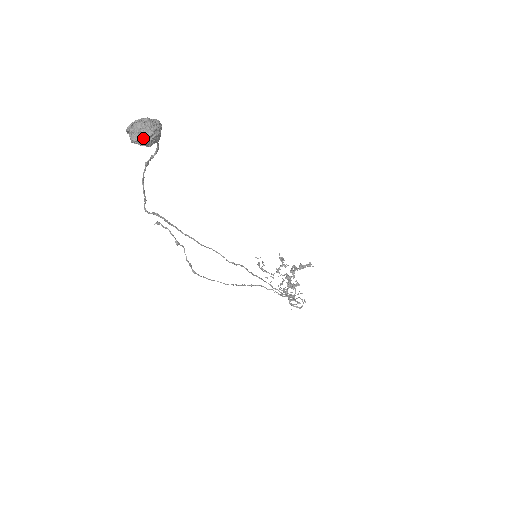
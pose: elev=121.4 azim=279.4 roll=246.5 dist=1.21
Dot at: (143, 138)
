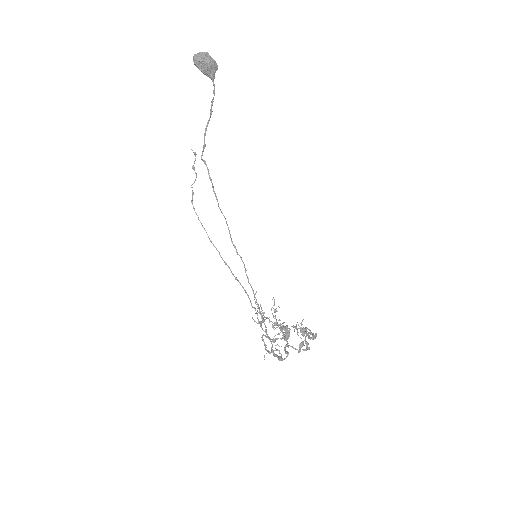
Dot at: (197, 58)
